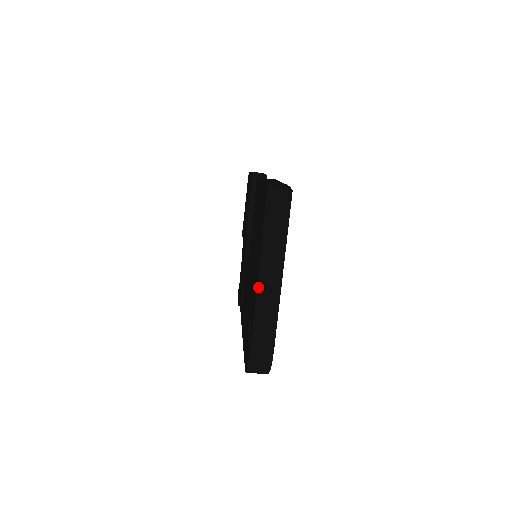
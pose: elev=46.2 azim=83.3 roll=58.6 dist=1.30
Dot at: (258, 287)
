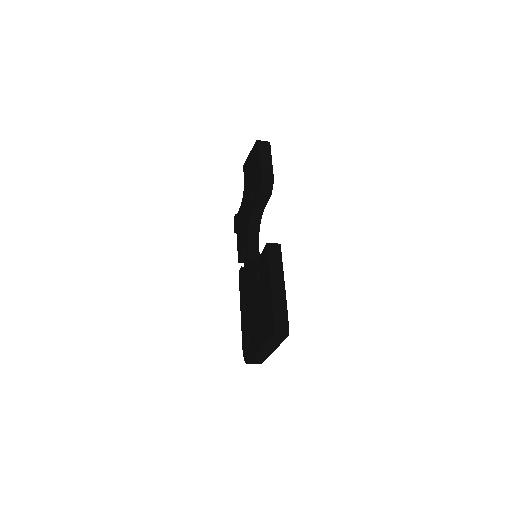
Dot at: (259, 353)
